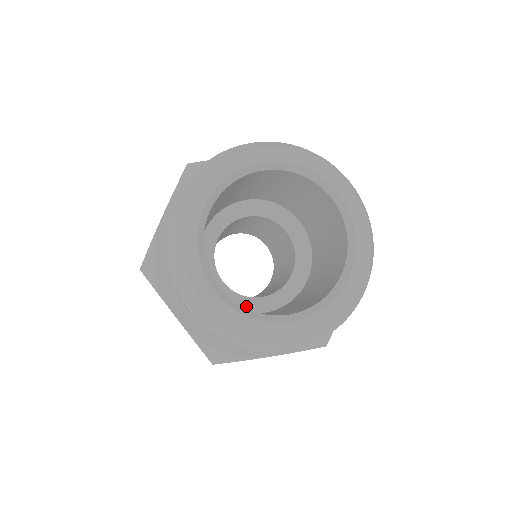
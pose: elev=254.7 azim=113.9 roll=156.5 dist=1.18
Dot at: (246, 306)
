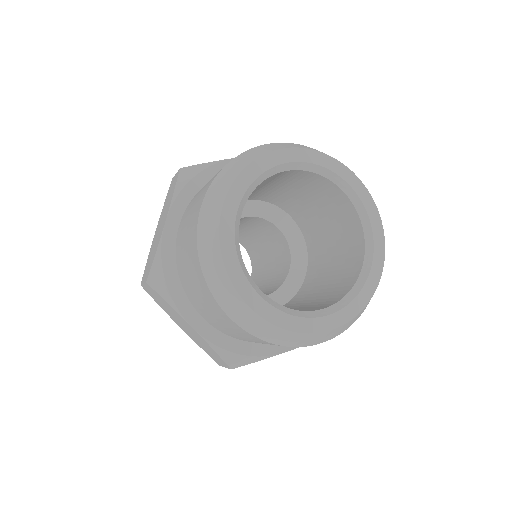
Dot at: occluded
